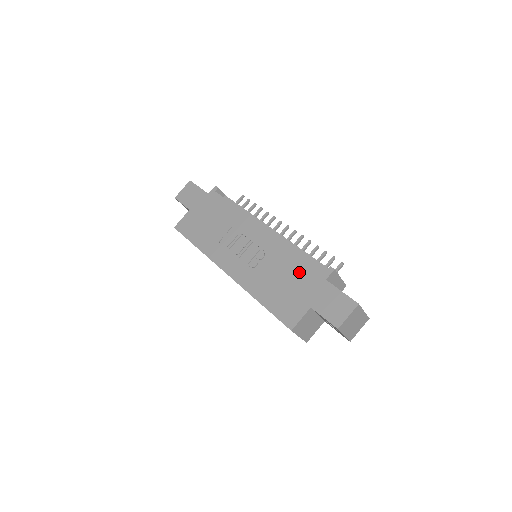
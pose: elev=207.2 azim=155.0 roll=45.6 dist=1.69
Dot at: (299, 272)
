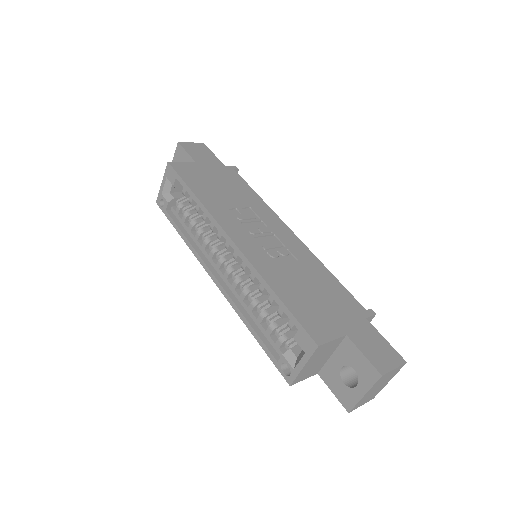
Dot at: (333, 293)
